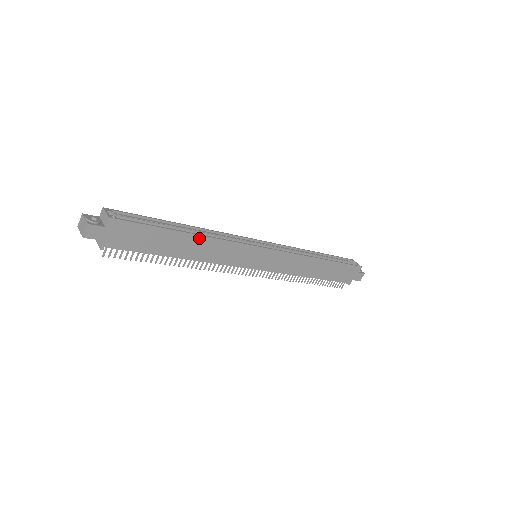
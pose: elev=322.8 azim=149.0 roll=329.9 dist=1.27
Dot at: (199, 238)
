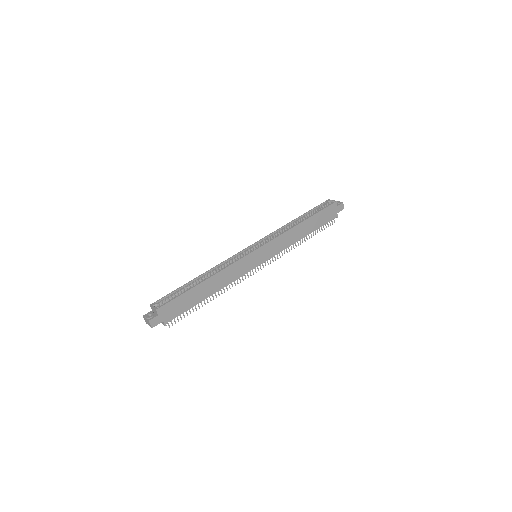
Dot at: (212, 278)
